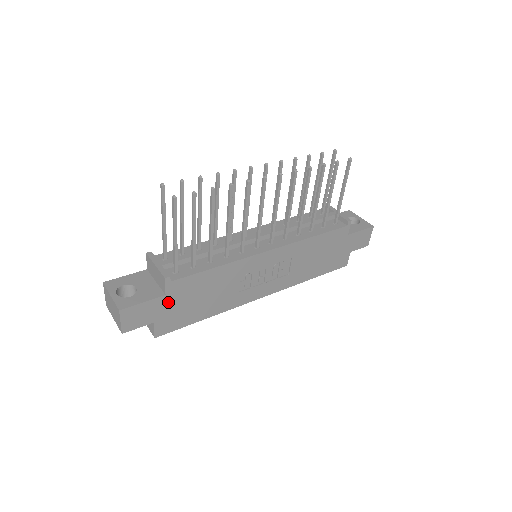
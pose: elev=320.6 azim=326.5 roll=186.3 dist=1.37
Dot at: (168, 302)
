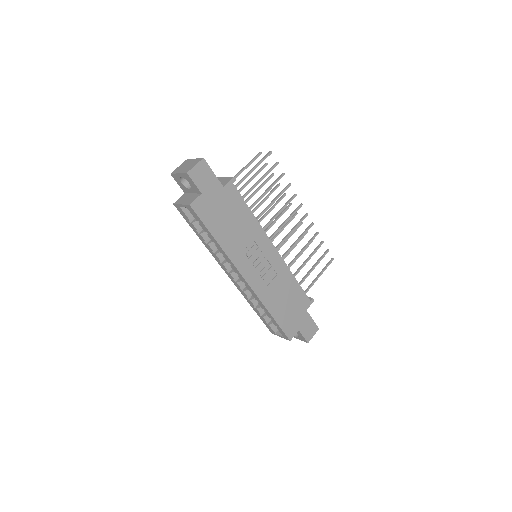
Dot at: (219, 193)
